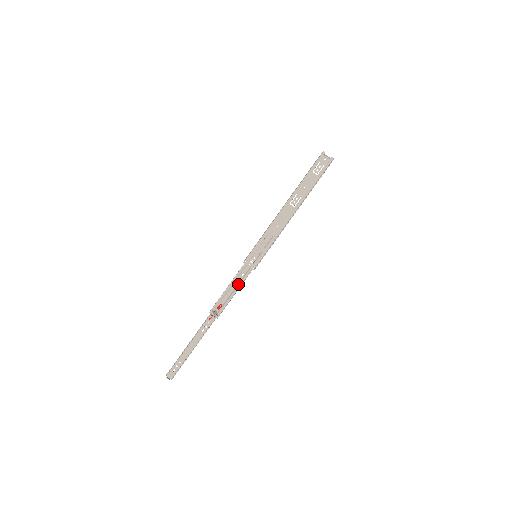
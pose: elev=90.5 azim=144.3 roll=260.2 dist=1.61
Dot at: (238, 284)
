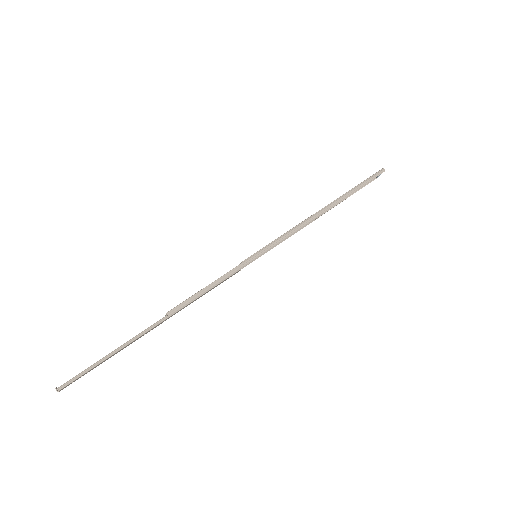
Dot at: (217, 280)
